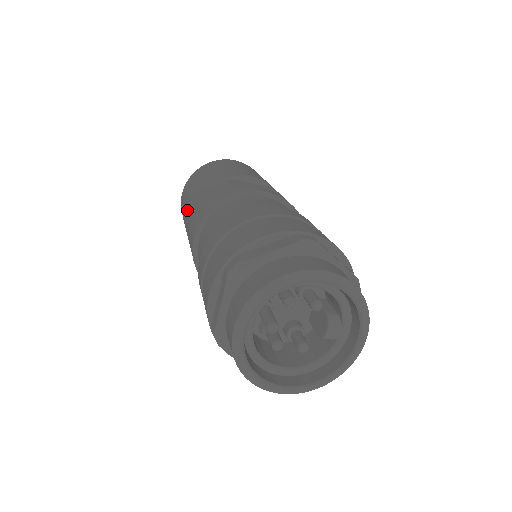
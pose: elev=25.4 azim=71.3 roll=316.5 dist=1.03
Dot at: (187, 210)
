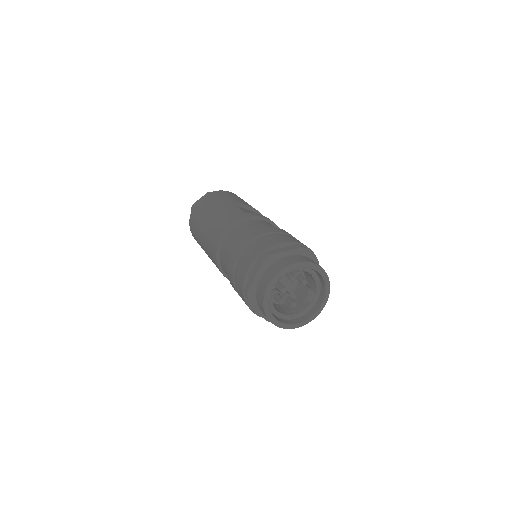
Dot at: (205, 222)
